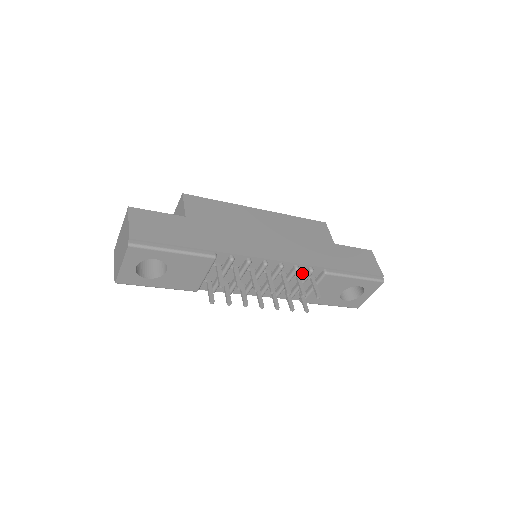
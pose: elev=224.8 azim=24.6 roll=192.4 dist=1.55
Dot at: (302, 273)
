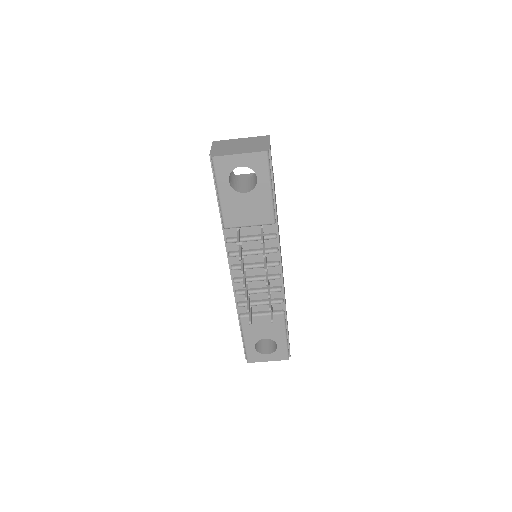
Dot at: (273, 297)
